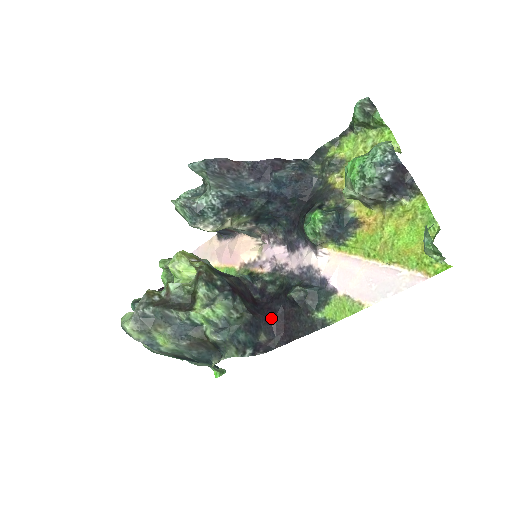
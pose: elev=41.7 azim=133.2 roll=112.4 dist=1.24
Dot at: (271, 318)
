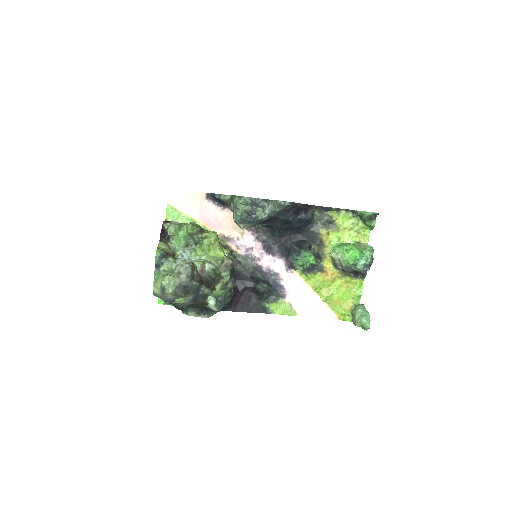
Dot at: (235, 293)
